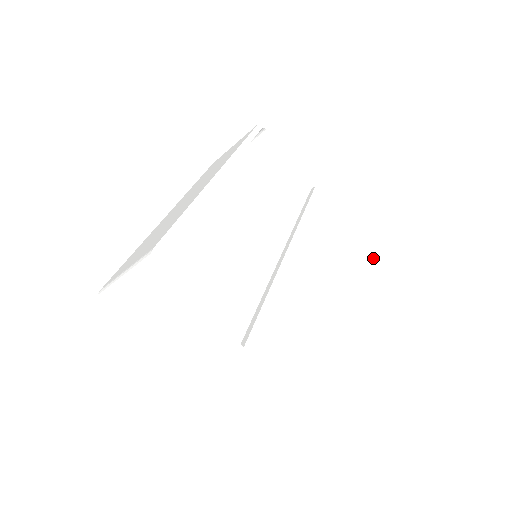
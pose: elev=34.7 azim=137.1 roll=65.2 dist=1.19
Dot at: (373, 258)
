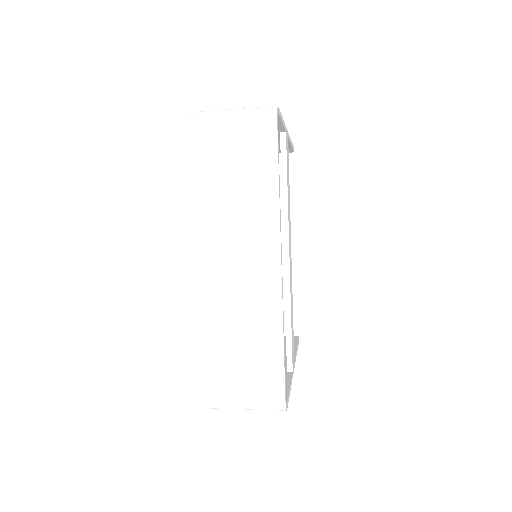
Dot at: (290, 149)
